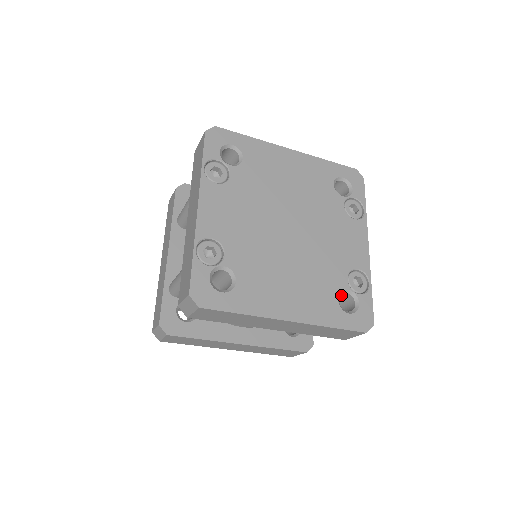
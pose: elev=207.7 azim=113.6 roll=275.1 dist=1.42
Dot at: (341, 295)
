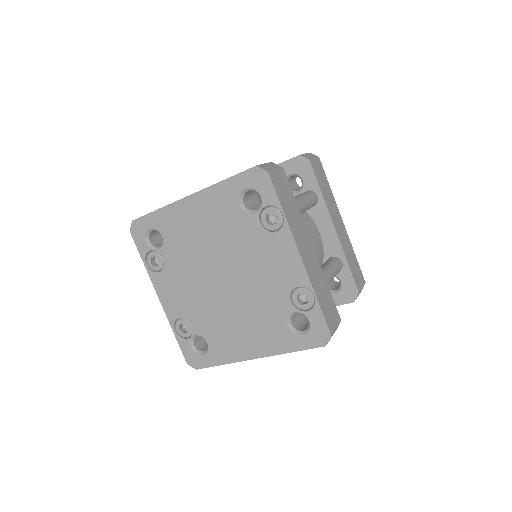
Dot at: occluded
